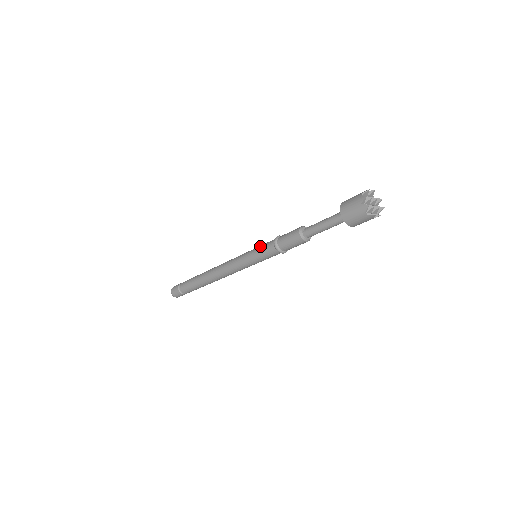
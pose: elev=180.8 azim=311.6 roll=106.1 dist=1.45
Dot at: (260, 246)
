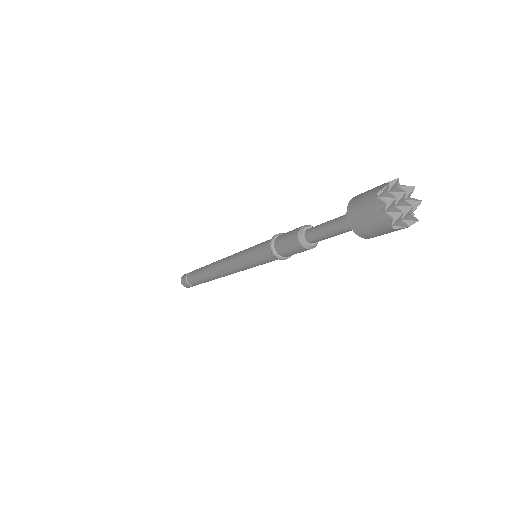
Dot at: (255, 248)
